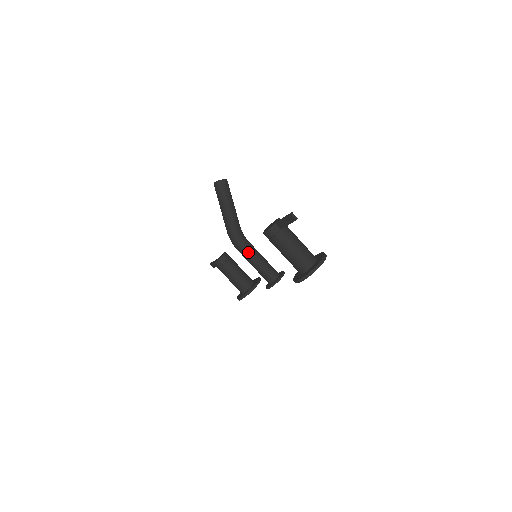
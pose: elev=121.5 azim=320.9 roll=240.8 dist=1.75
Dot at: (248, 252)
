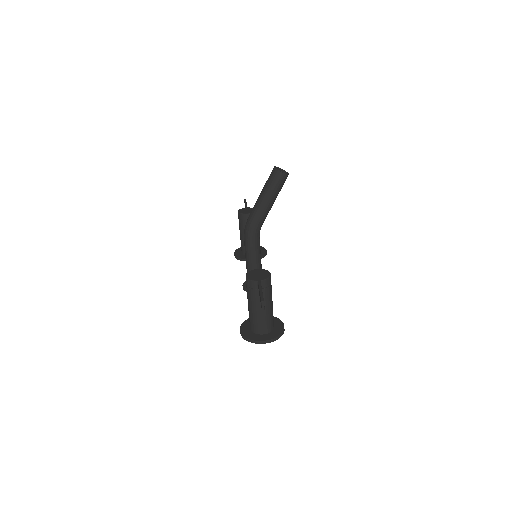
Dot at: (249, 250)
